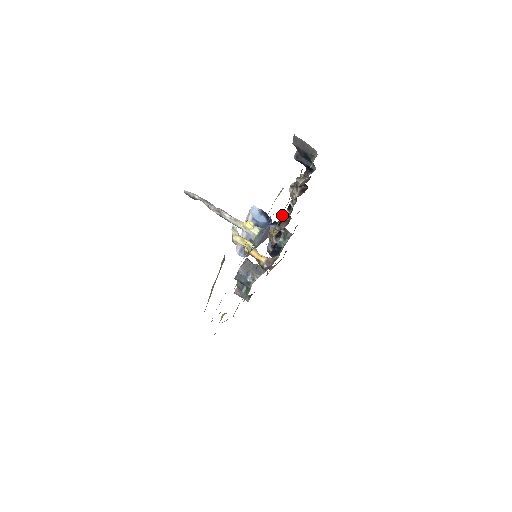
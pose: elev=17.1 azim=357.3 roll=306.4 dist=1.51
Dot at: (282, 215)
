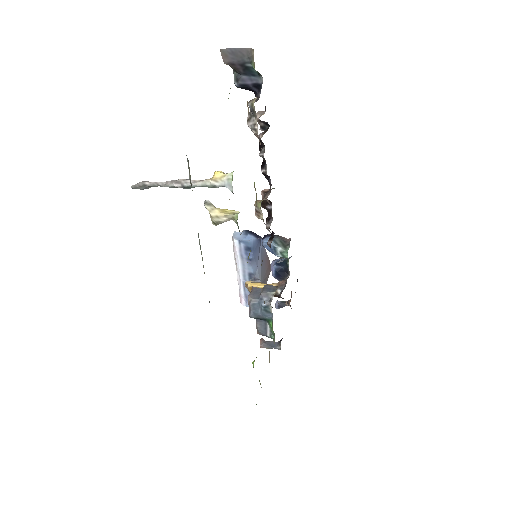
Dot at: occluded
